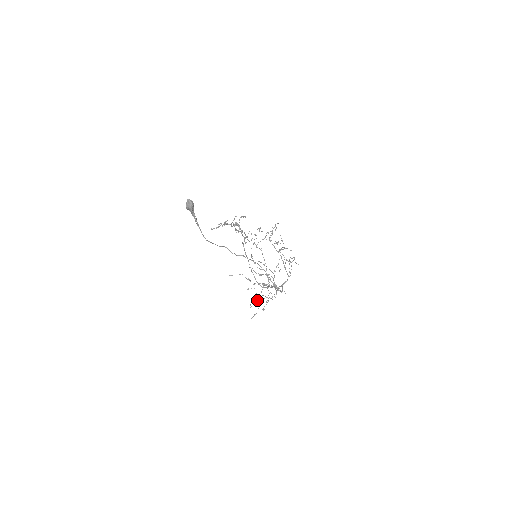
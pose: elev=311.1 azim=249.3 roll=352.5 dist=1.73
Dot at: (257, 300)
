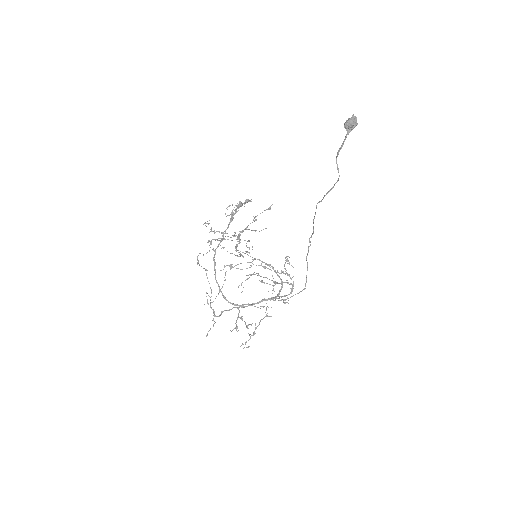
Dot at: (245, 322)
